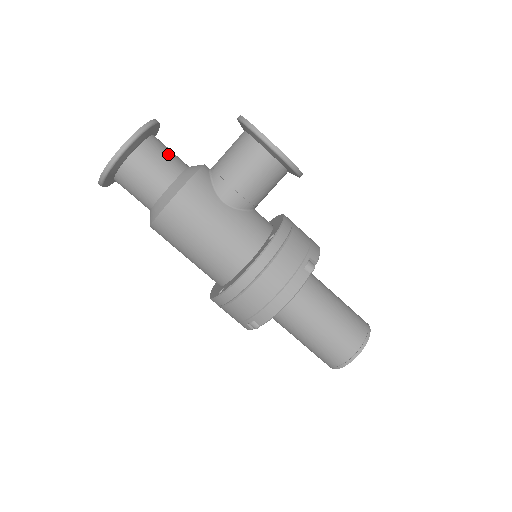
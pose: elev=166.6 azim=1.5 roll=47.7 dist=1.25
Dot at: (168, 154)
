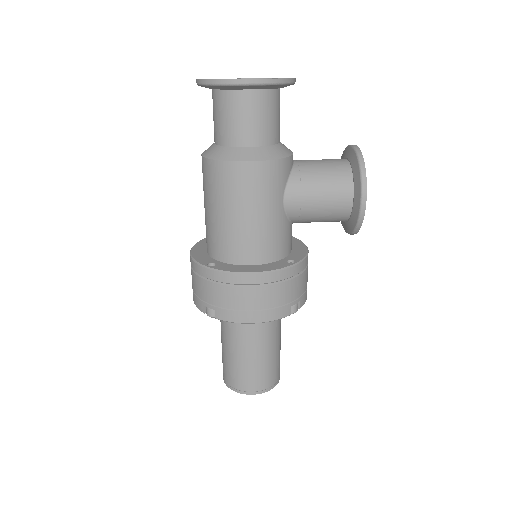
Dot at: (278, 118)
